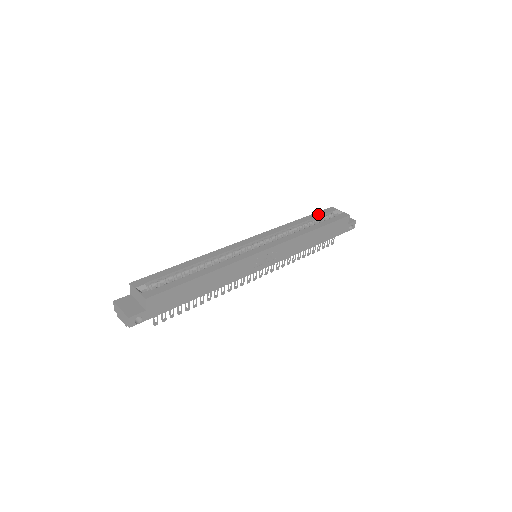
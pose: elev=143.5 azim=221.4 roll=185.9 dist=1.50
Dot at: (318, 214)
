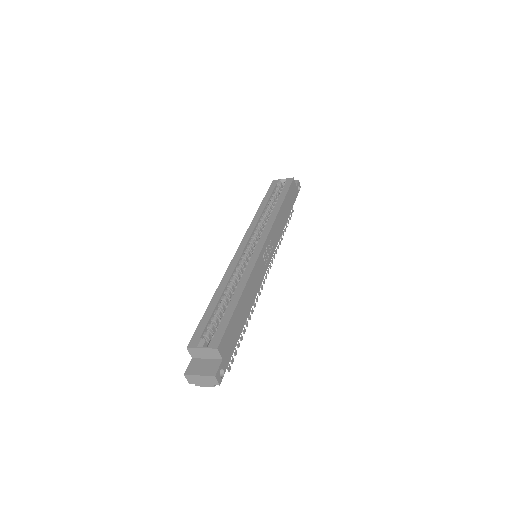
Dot at: (270, 192)
